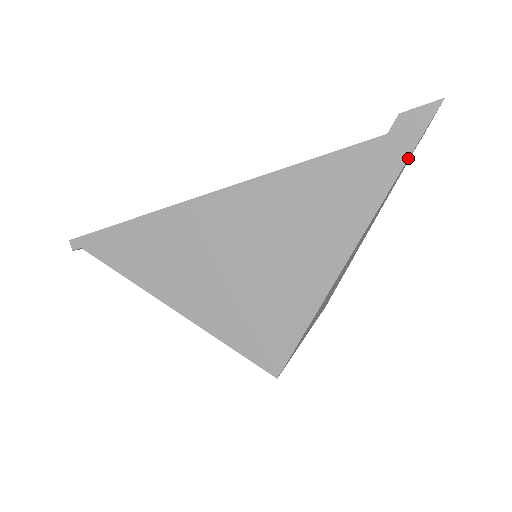
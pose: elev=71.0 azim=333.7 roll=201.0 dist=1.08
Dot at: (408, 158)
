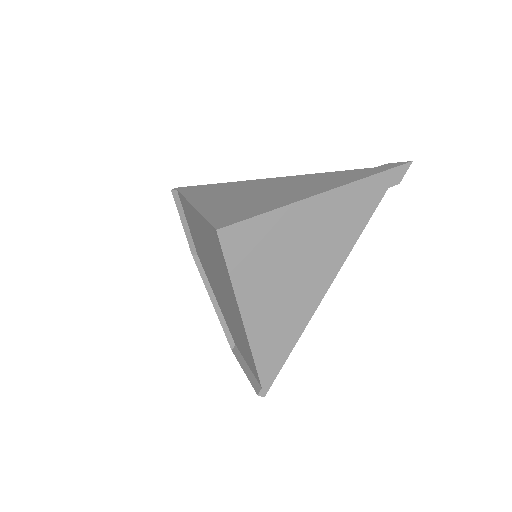
Dot at: (380, 172)
